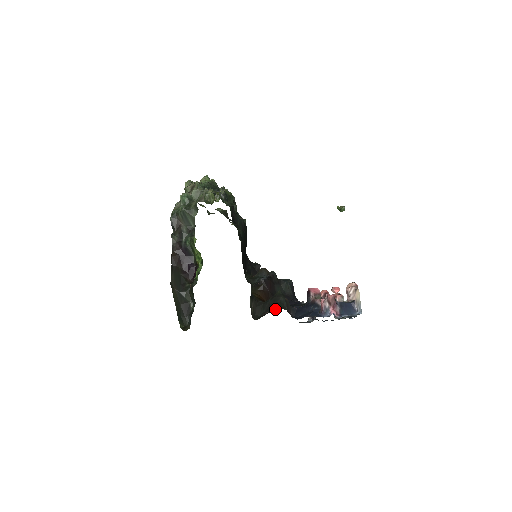
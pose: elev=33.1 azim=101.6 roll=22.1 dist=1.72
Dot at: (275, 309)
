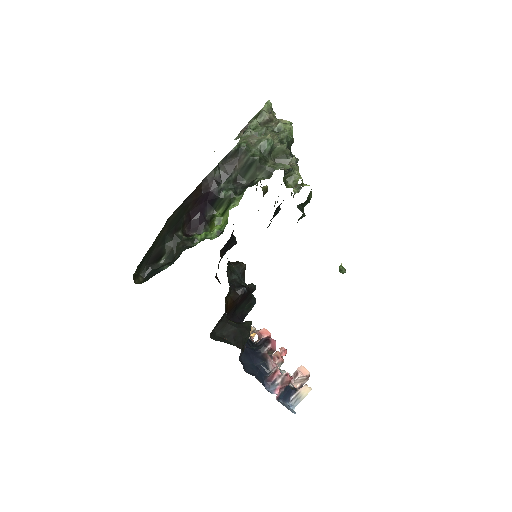
Dot at: (237, 345)
